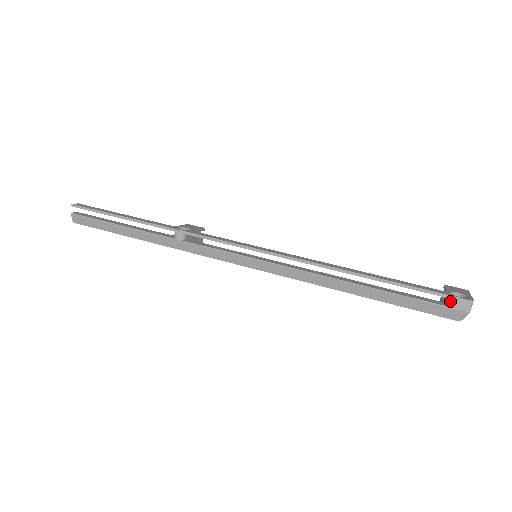
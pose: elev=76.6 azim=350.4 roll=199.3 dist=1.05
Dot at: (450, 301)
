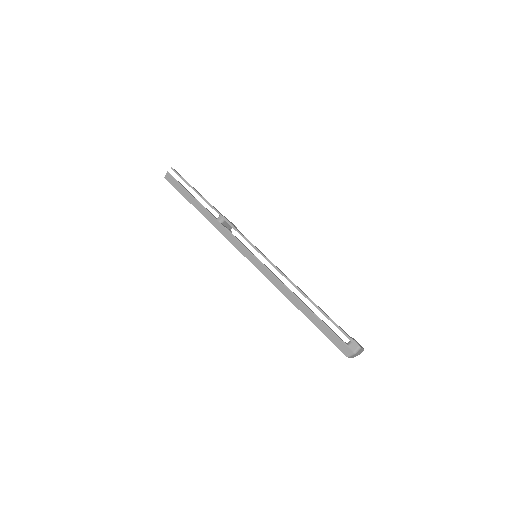
Dot at: occluded
